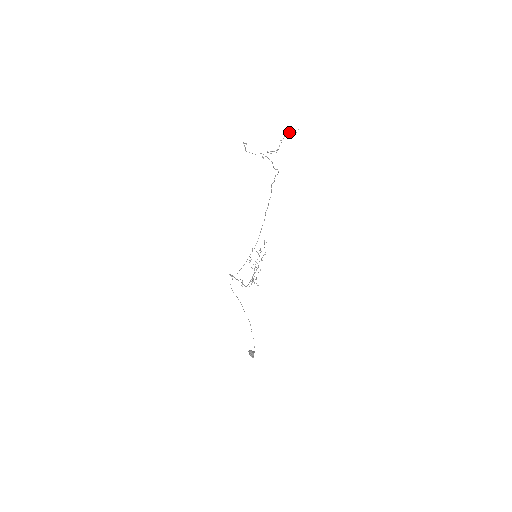
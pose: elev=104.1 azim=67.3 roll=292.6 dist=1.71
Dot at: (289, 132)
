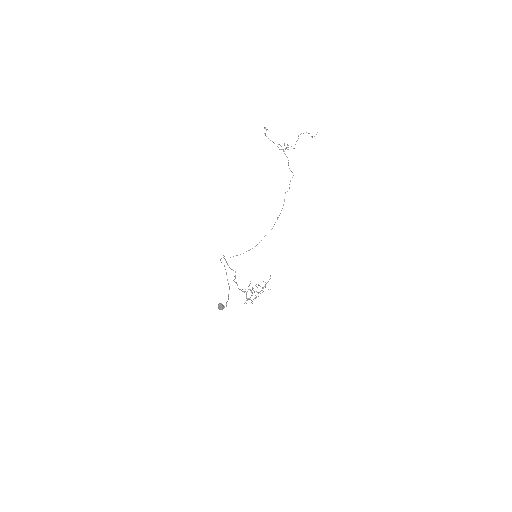
Dot at: occluded
